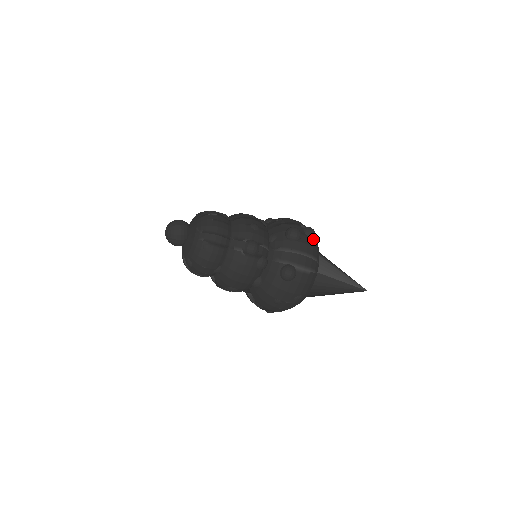
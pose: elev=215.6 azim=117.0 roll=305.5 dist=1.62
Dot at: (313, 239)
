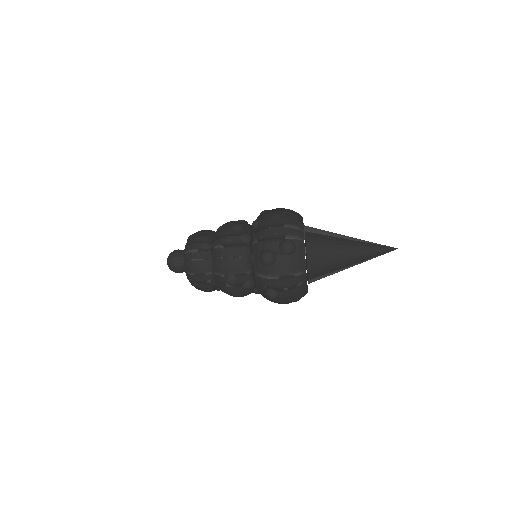
Dot at: (292, 253)
